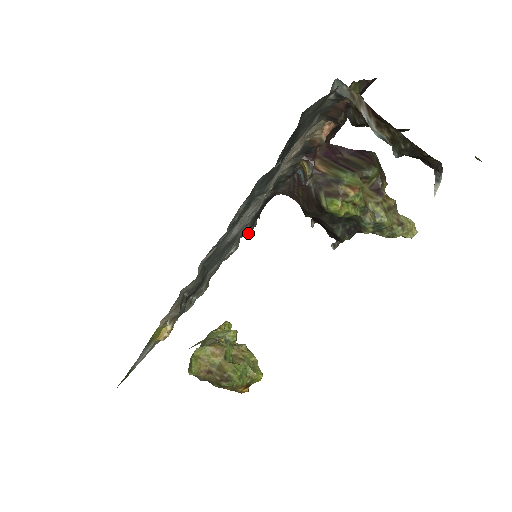
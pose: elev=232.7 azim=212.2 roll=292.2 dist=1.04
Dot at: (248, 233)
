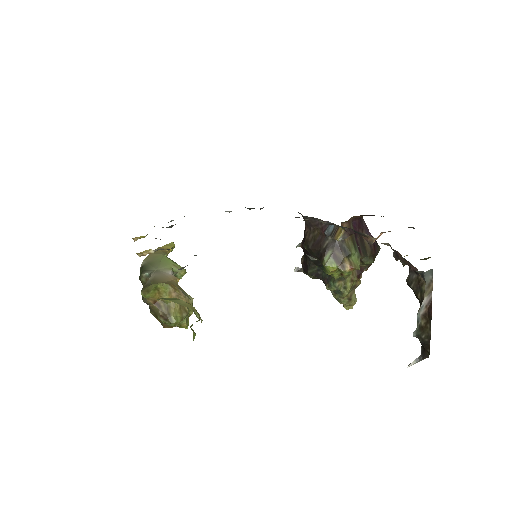
Dot at: occluded
